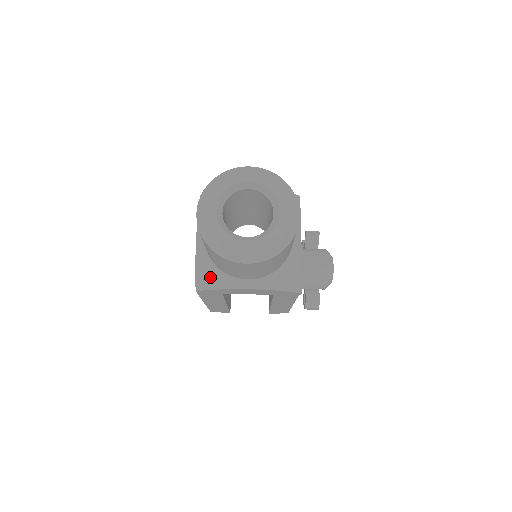
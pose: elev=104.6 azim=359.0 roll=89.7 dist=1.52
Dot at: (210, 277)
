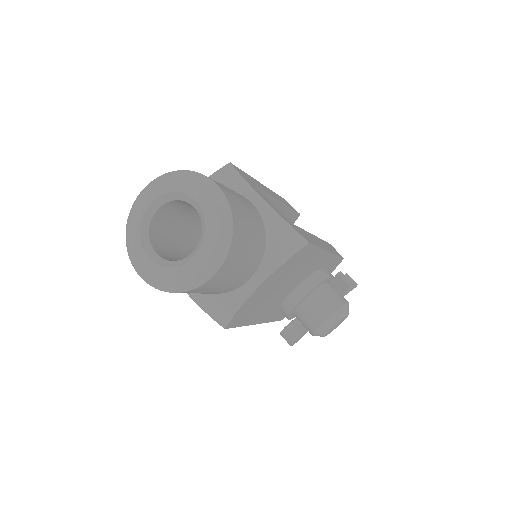
Dot at: occluded
